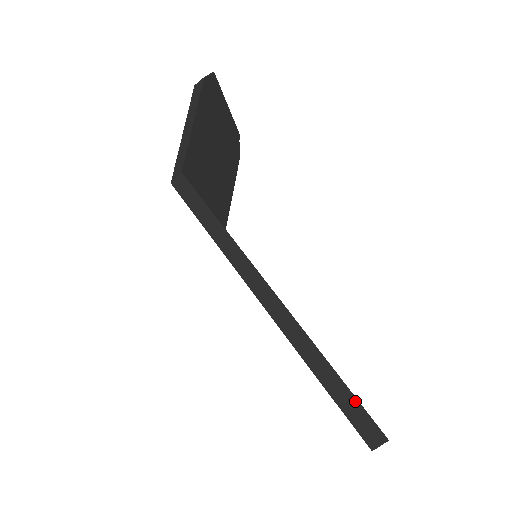
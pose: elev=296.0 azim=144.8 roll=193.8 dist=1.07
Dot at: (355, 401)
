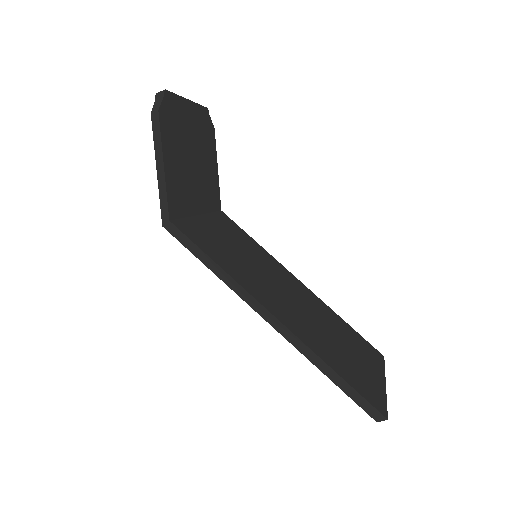
Dot at: (359, 395)
